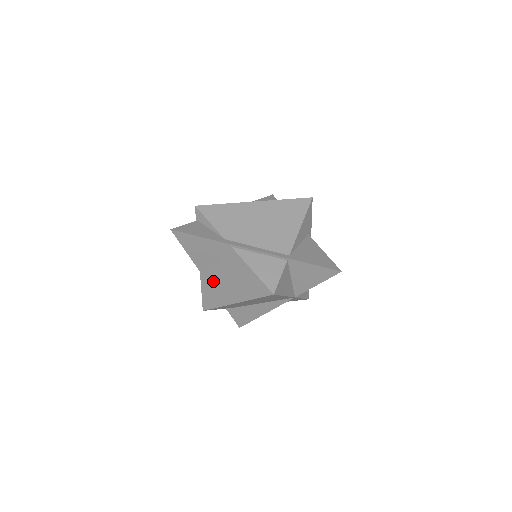
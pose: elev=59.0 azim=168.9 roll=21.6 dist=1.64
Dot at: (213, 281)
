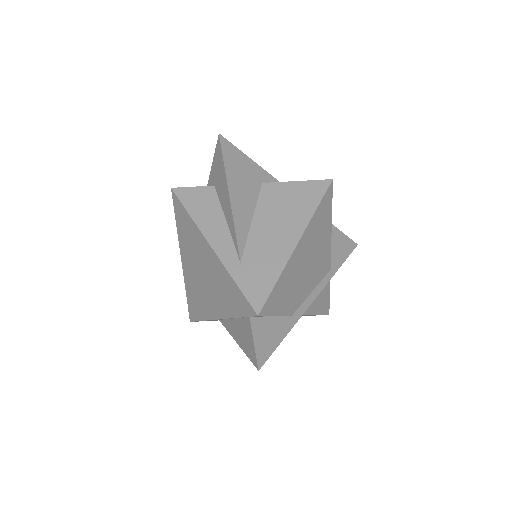
Dot at: occluded
